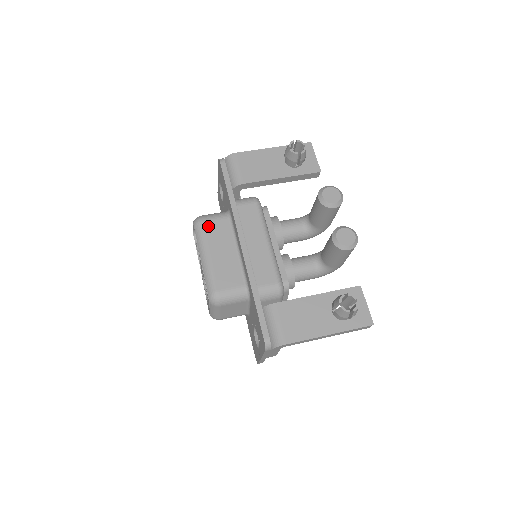
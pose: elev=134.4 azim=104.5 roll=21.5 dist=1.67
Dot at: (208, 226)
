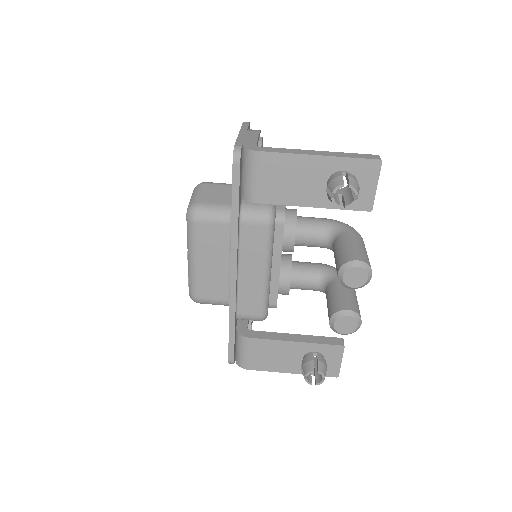
Dot at: (202, 229)
